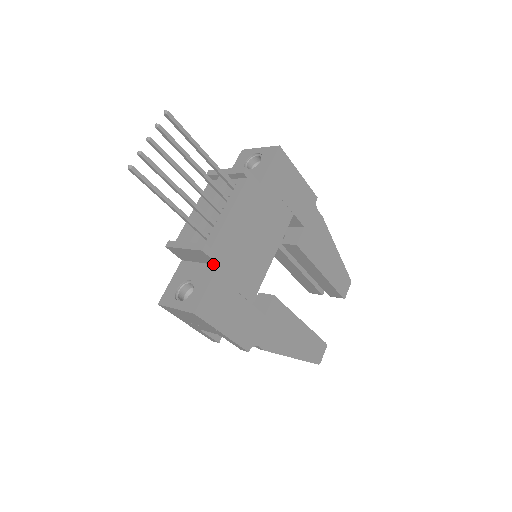
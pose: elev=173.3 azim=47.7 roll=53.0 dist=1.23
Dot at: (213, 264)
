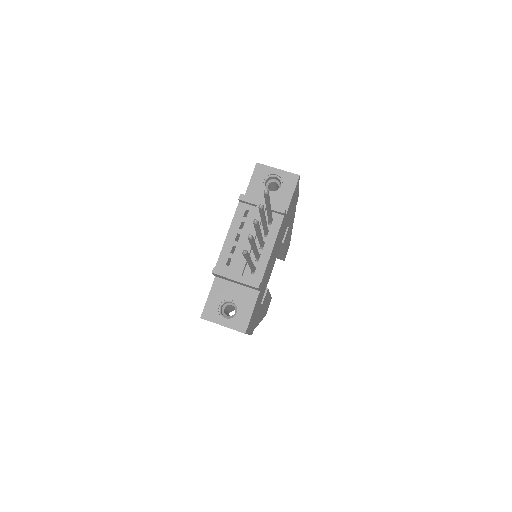
Dot at: (254, 289)
